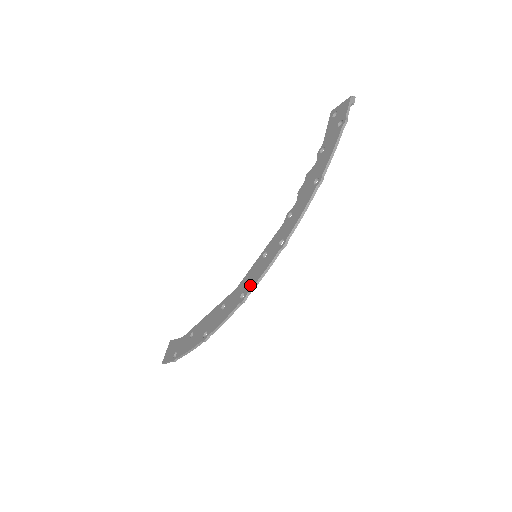
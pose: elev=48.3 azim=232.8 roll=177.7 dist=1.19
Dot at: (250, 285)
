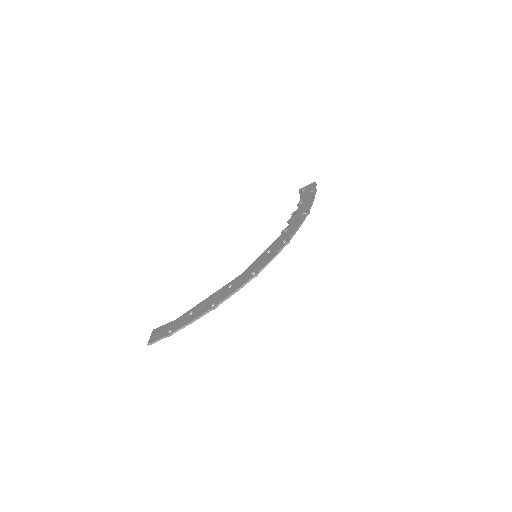
Dot at: (260, 266)
